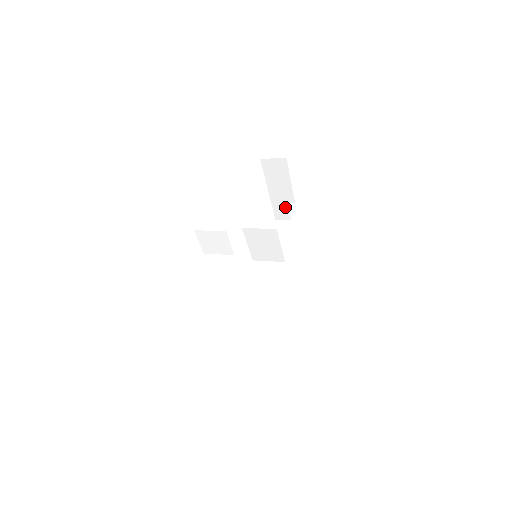
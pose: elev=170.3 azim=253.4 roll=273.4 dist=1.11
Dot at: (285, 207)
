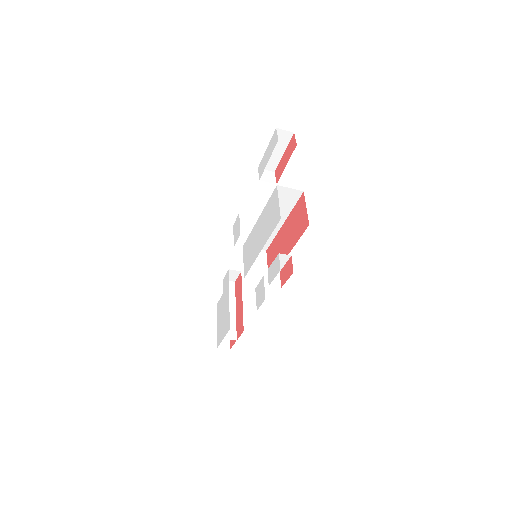
Dot at: (233, 325)
